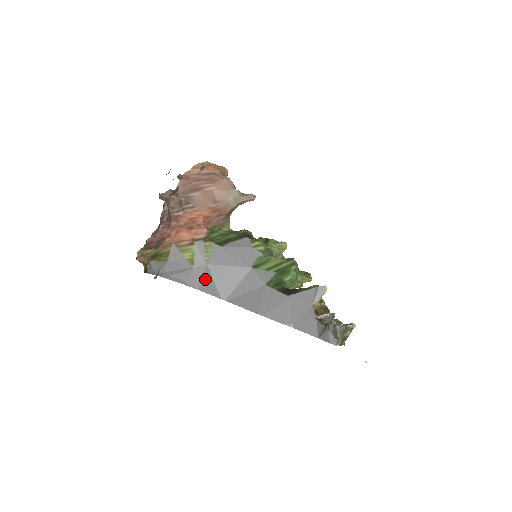
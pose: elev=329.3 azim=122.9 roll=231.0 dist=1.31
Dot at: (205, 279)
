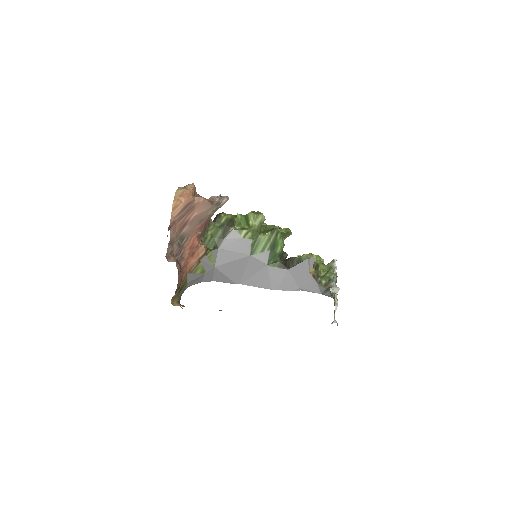
Dot at: (217, 275)
